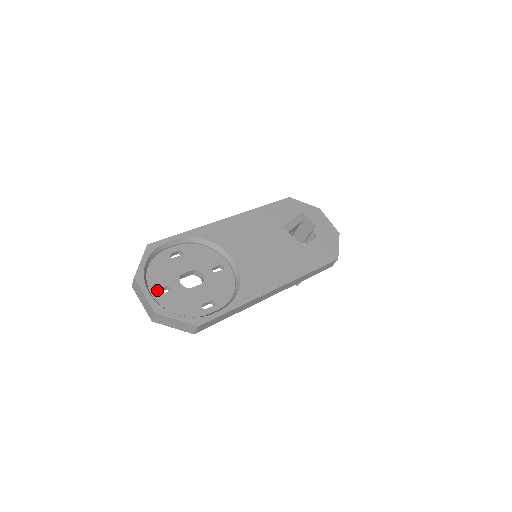
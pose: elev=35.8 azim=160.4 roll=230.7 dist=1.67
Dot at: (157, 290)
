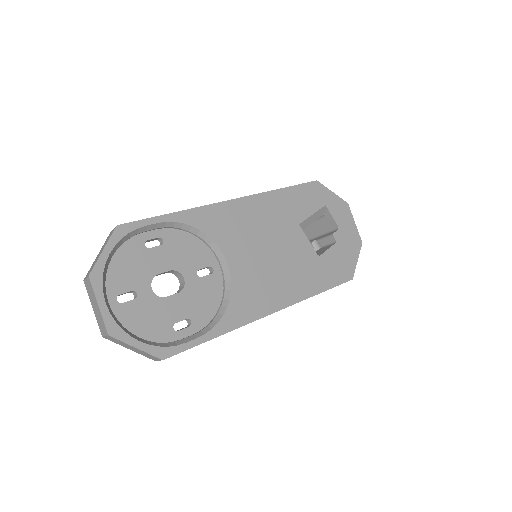
Dot at: (118, 295)
